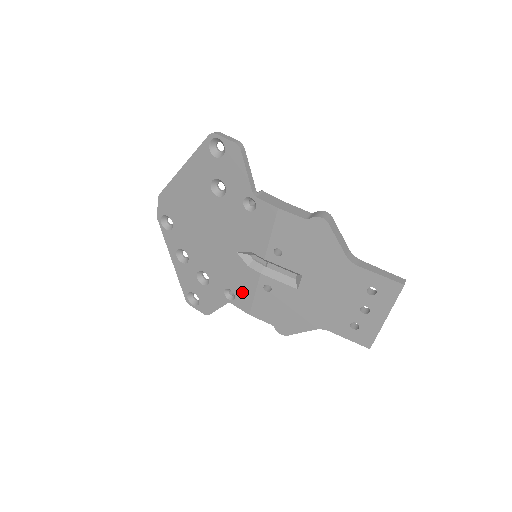
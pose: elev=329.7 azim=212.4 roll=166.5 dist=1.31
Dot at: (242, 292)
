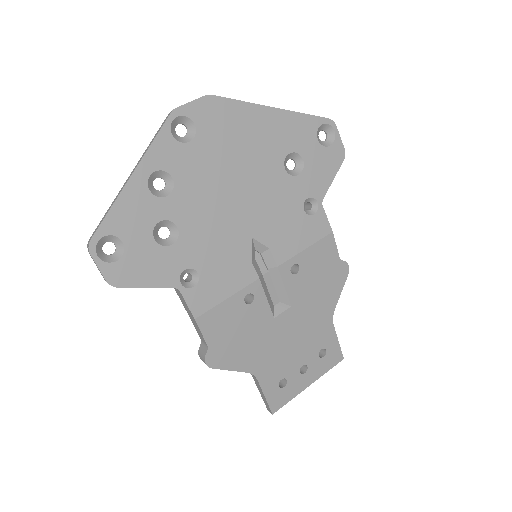
Dot at: (213, 285)
